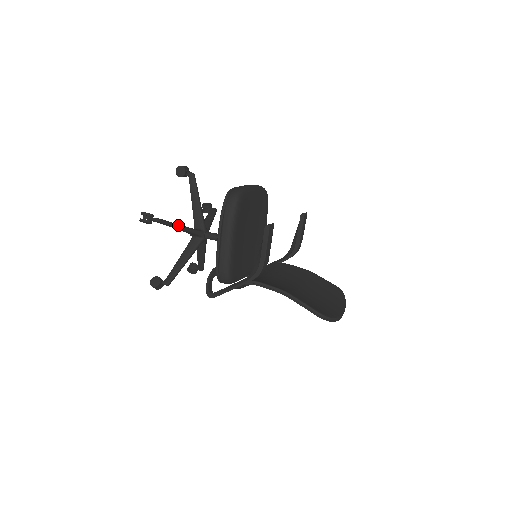
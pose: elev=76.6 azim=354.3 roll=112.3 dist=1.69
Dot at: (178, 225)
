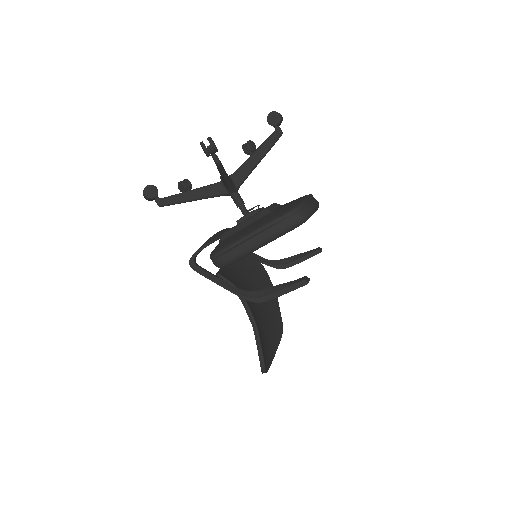
Dot at: (226, 175)
